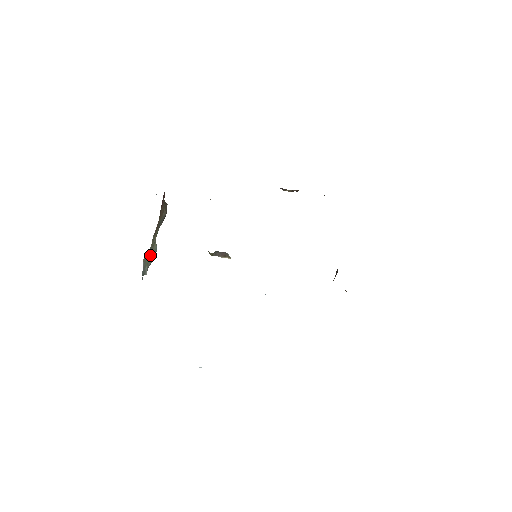
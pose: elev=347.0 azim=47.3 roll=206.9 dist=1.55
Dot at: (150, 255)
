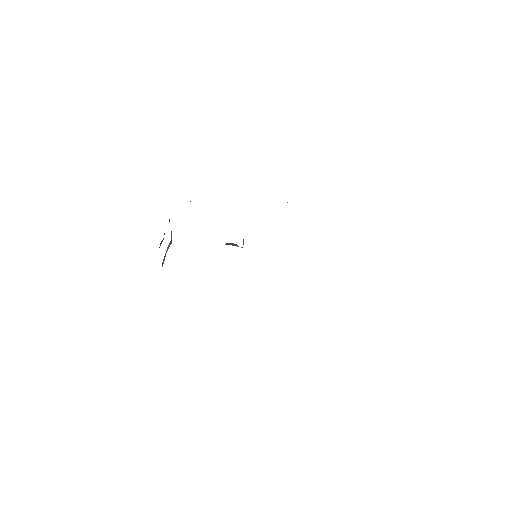
Dot at: occluded
